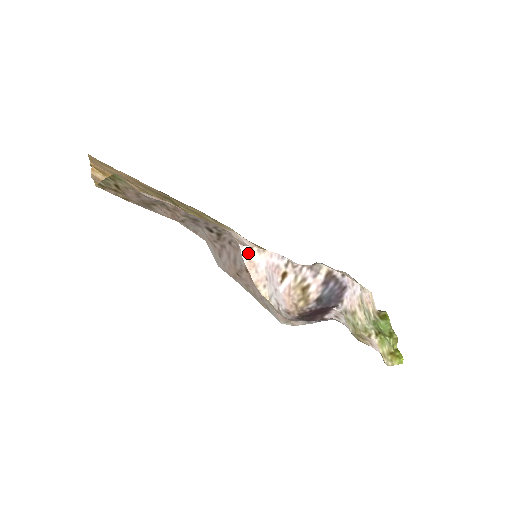
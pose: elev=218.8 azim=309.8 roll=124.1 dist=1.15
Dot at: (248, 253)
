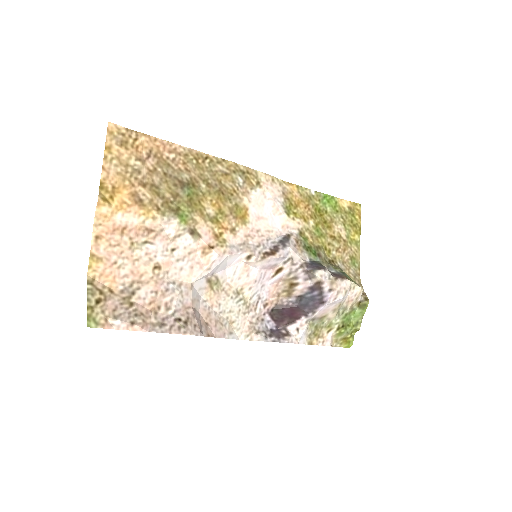
Dot at: (246, 259)
